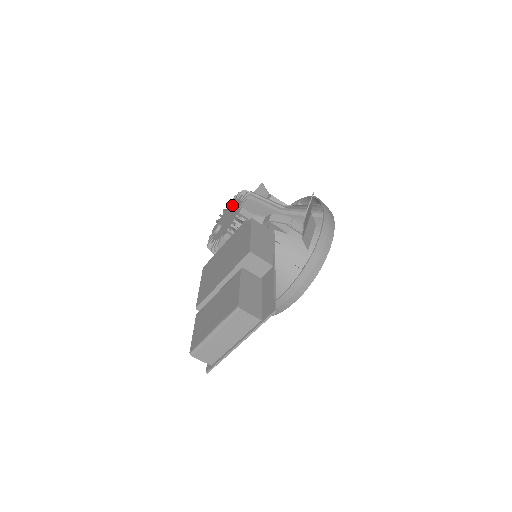
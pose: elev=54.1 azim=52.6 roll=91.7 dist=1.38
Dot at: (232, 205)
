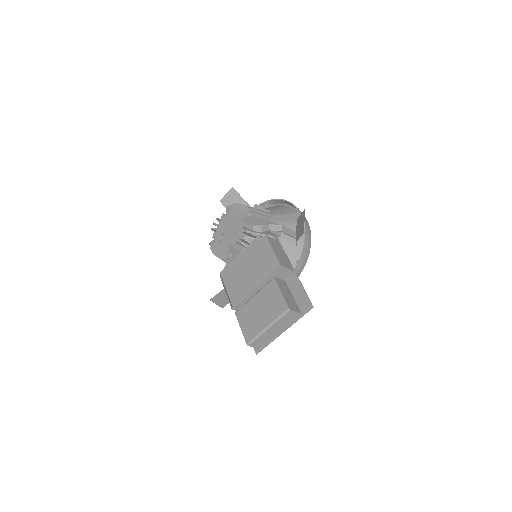
Dot at: (229, 217)
